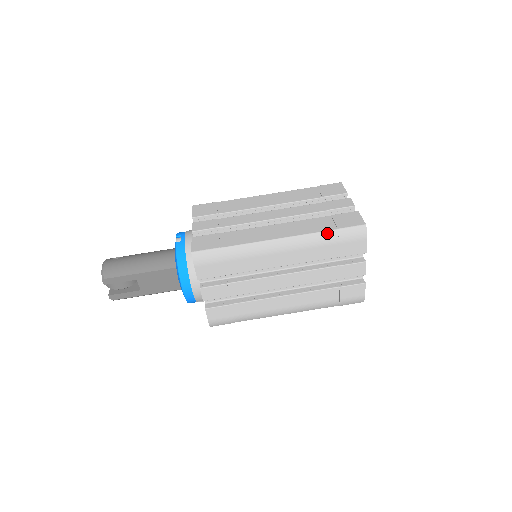
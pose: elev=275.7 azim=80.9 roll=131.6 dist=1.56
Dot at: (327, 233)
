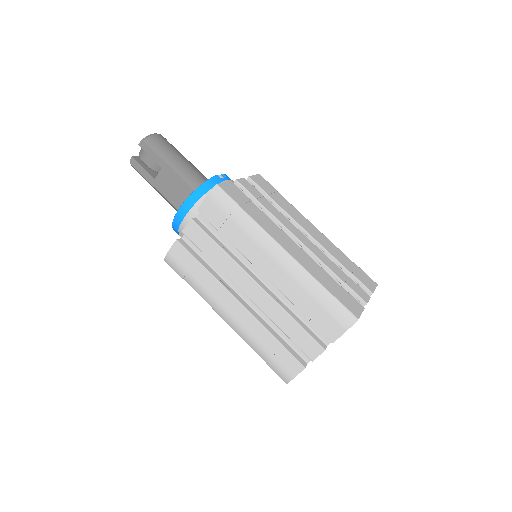
Dot at: (323, 289)
